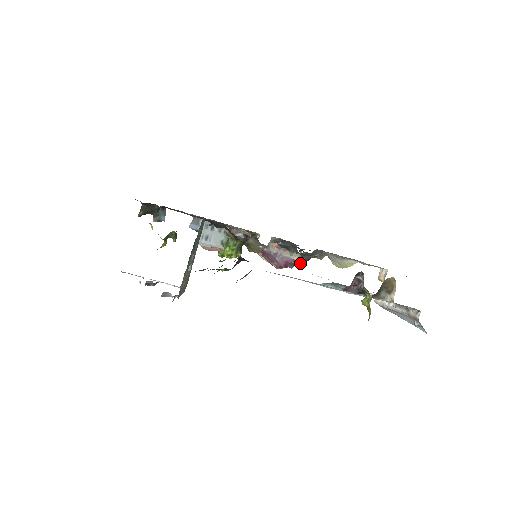
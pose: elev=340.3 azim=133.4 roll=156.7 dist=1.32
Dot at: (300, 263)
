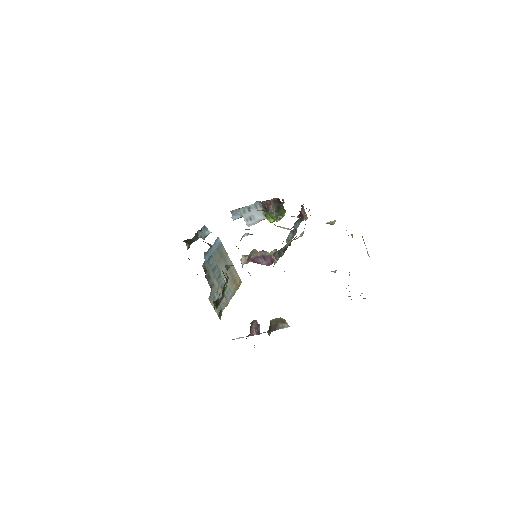
Dot at: (279, 256)
